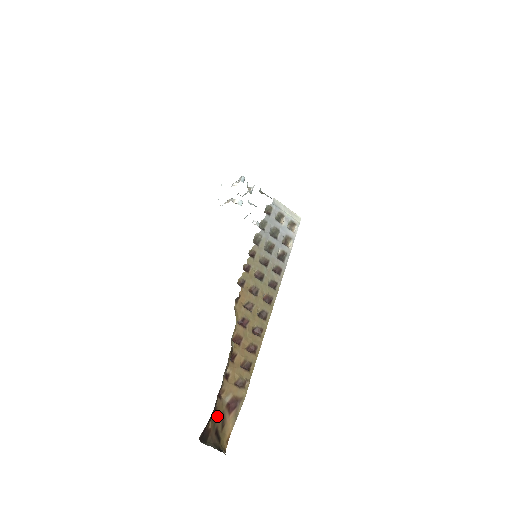
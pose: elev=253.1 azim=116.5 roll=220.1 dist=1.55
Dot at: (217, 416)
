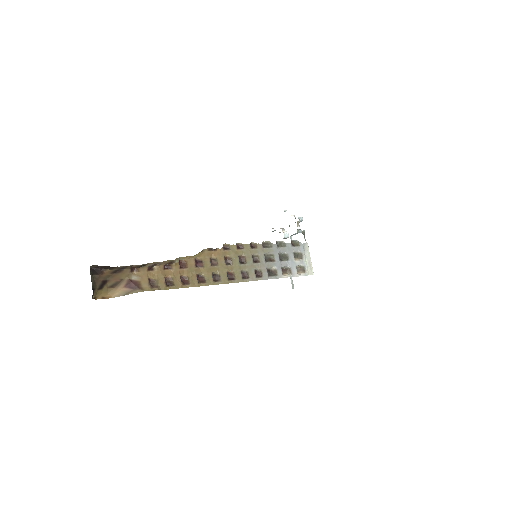
Dot at: (117, 275)
